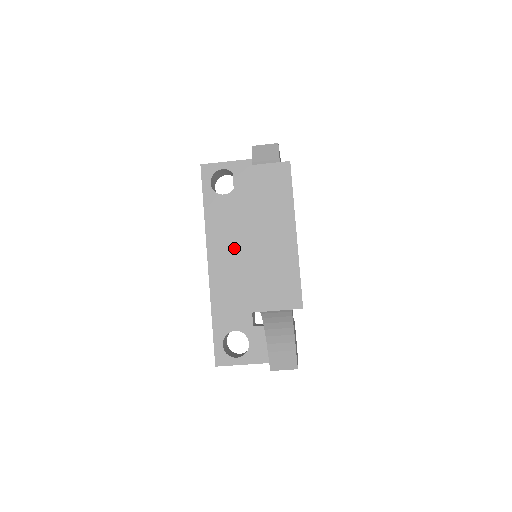
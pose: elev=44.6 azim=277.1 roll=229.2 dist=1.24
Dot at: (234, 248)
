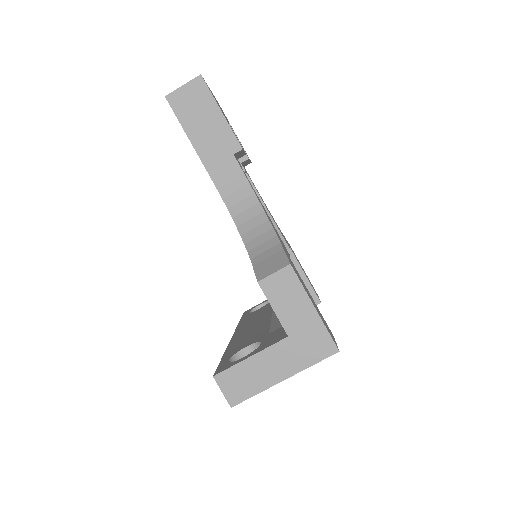
Dot at: (260, 318)
